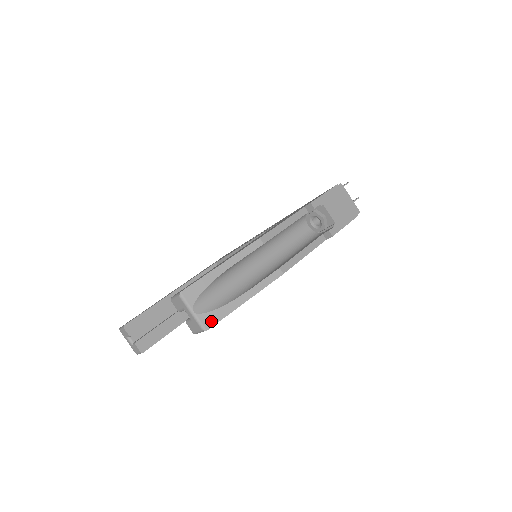
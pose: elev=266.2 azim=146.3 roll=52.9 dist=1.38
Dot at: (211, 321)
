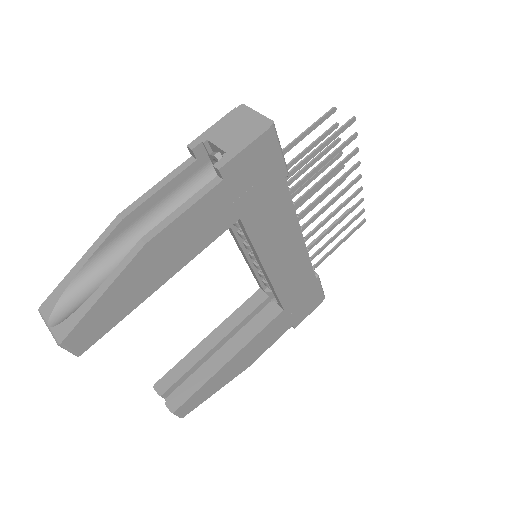
Dot at: (65, 331)
